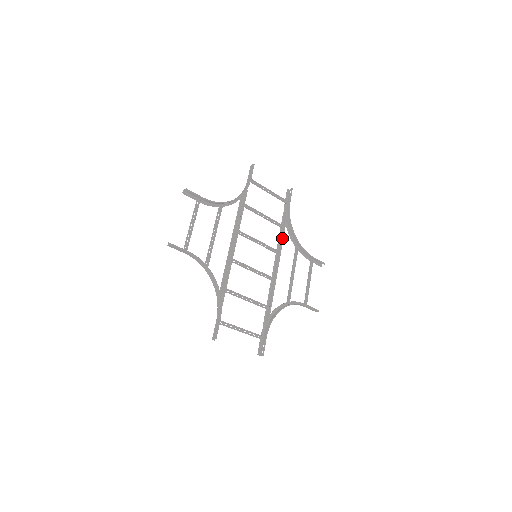
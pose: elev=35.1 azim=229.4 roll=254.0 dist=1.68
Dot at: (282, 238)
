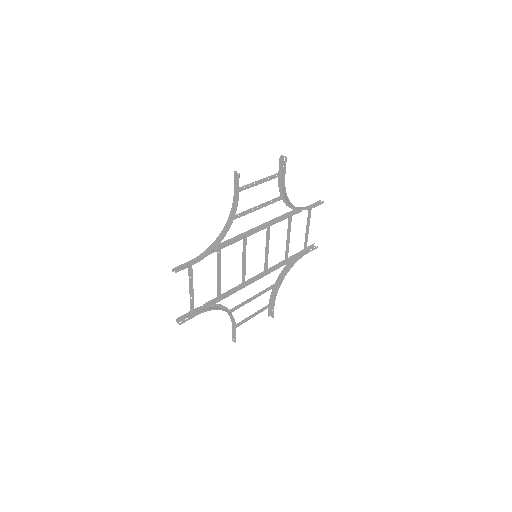
Dot at: (278, 267)
